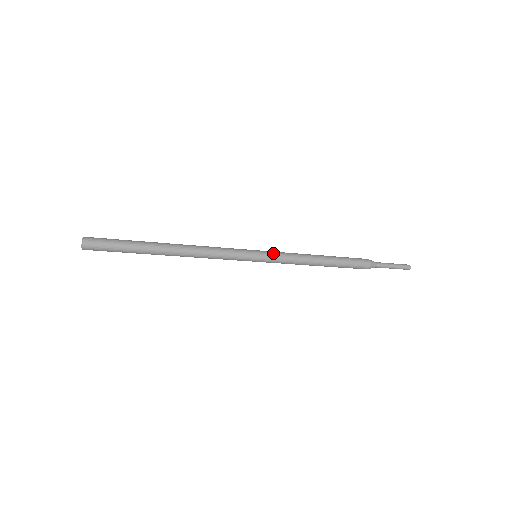
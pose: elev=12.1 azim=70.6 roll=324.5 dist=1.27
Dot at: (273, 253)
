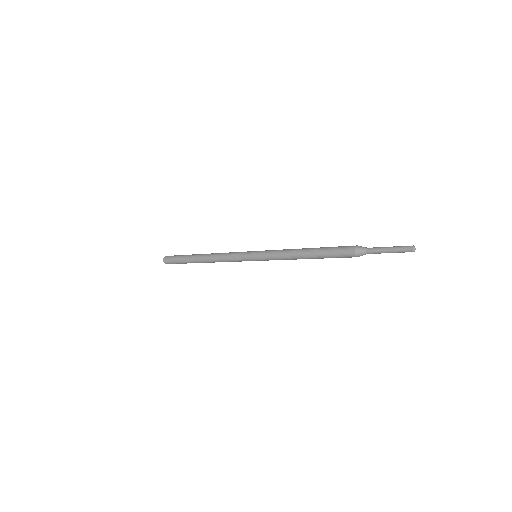
Dot at: (265, 251)
